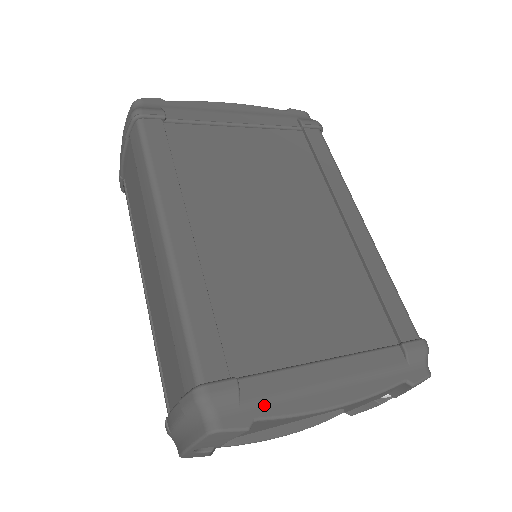
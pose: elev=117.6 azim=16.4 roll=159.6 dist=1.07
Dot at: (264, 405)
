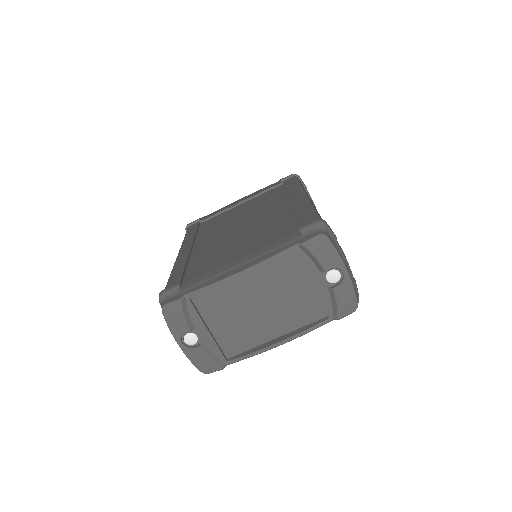
Dot at: (192, 288)
